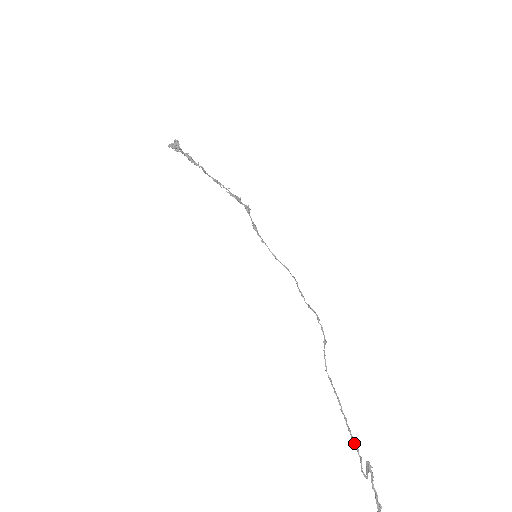
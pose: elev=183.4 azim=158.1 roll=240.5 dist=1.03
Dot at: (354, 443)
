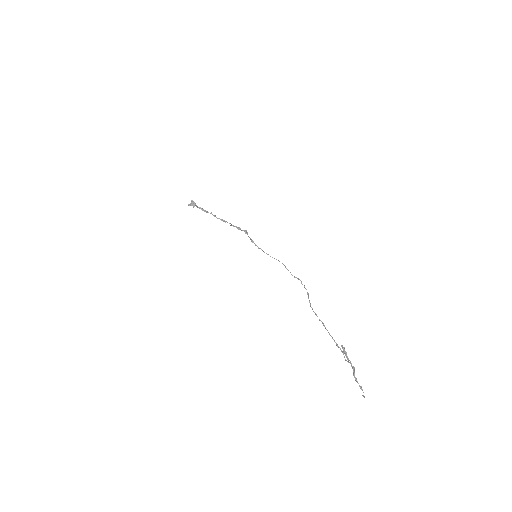
Dot at: (337, 345)
